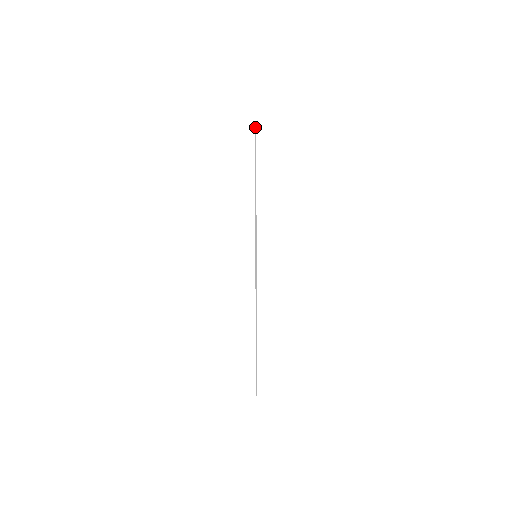
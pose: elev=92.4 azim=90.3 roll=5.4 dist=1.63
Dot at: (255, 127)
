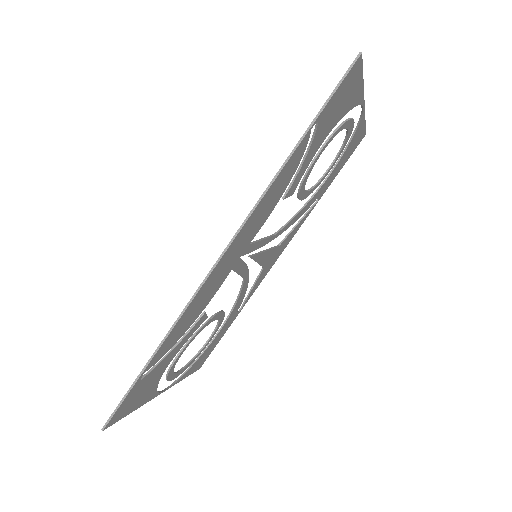
Dot at: (354, 61)
